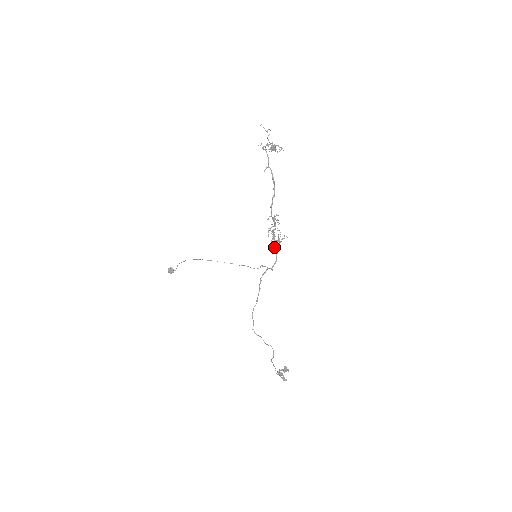
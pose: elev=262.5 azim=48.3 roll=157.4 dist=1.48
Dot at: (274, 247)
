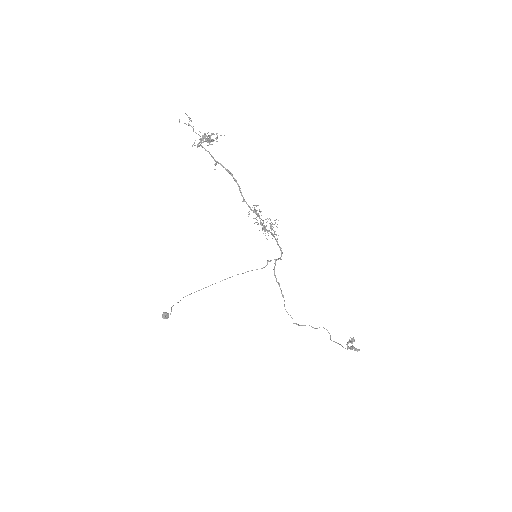
Dot at: occluded
